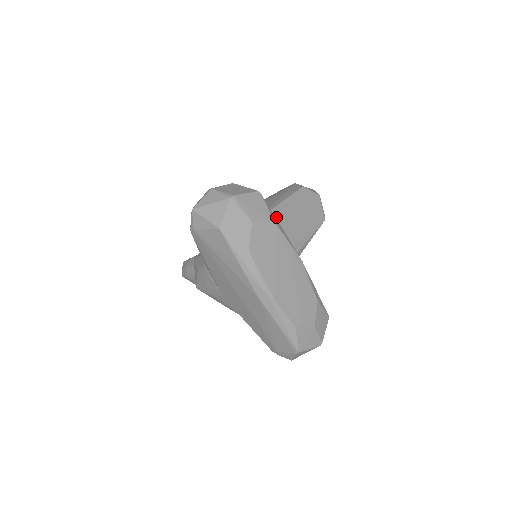
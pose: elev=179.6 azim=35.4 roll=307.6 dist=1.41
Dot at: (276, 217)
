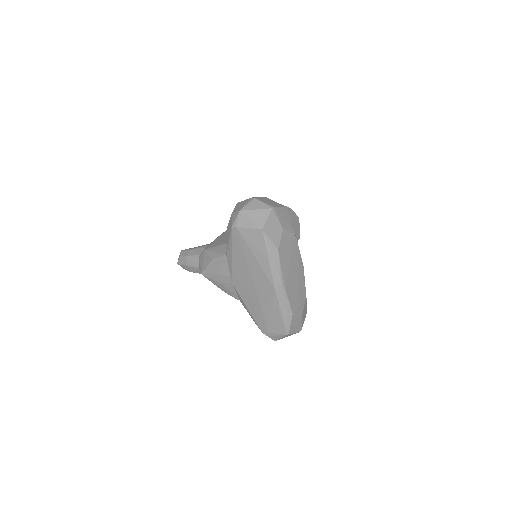
Dot at: occluded
